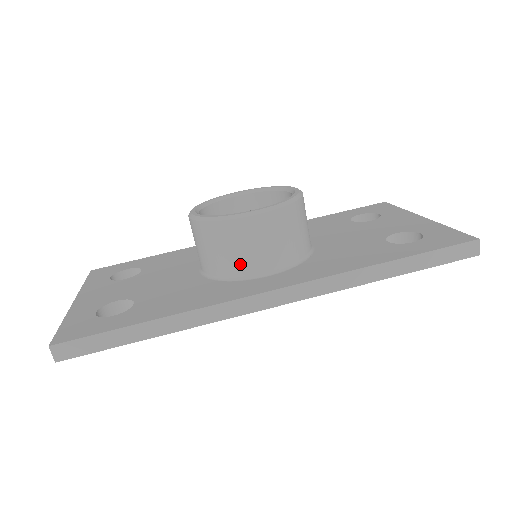
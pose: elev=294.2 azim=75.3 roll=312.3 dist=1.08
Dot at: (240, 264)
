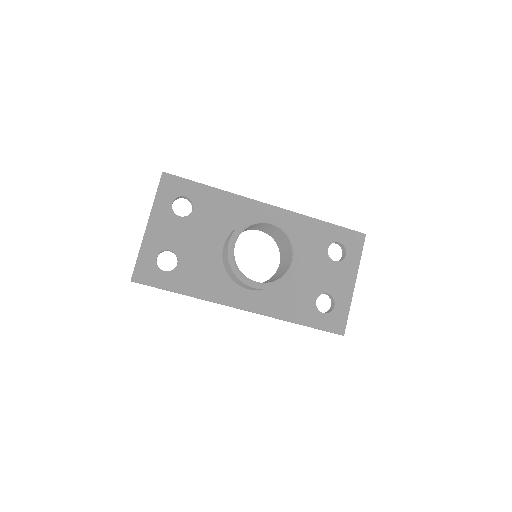
Dot at: (238, 283)
